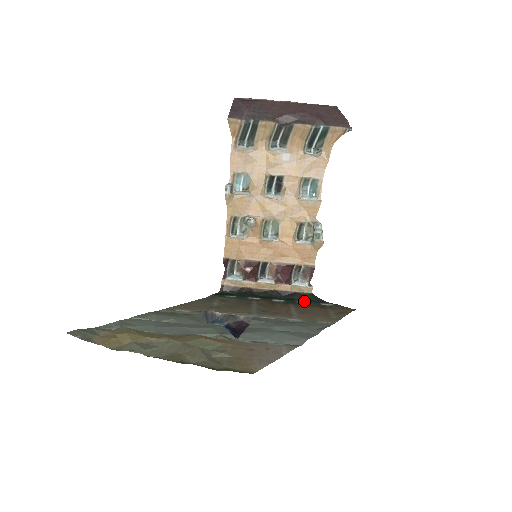
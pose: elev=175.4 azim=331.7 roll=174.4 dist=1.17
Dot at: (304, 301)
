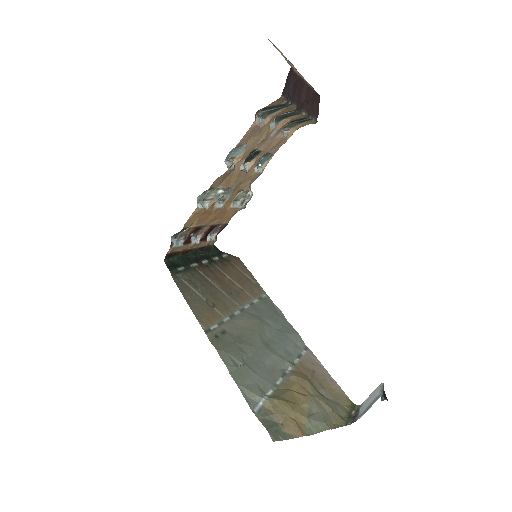
Dot at: (214, 256)
